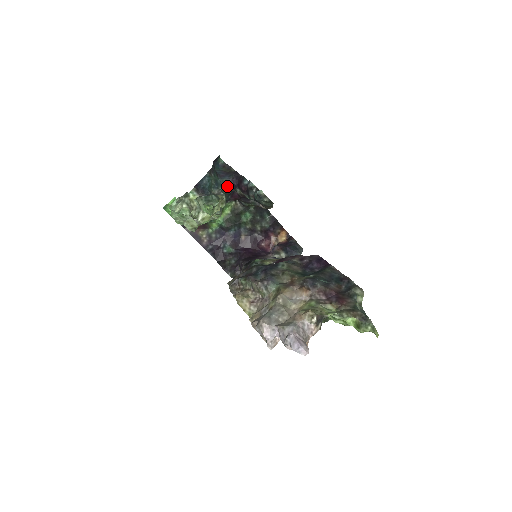
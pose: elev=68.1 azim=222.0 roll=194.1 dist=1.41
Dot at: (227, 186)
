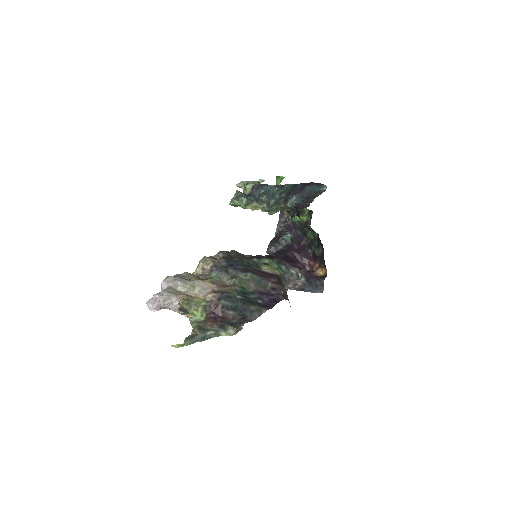
Dot at: (294, 204)
